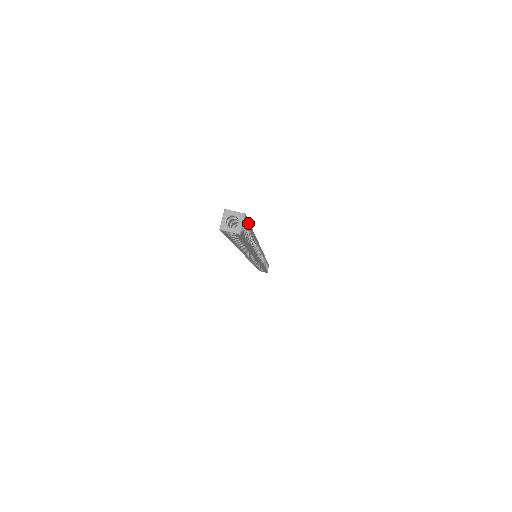
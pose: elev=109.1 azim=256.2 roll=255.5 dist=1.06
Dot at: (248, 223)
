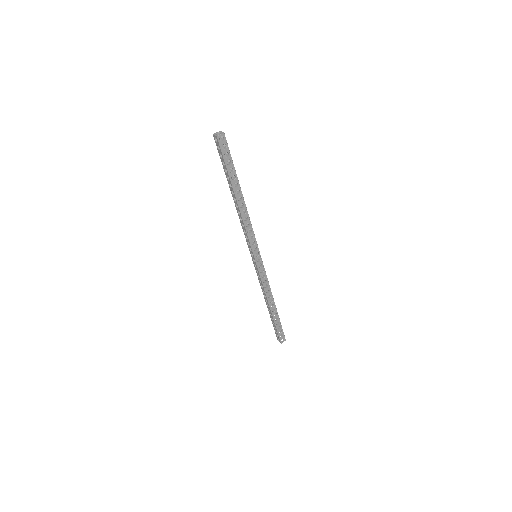
Dot at: (229, 151)
